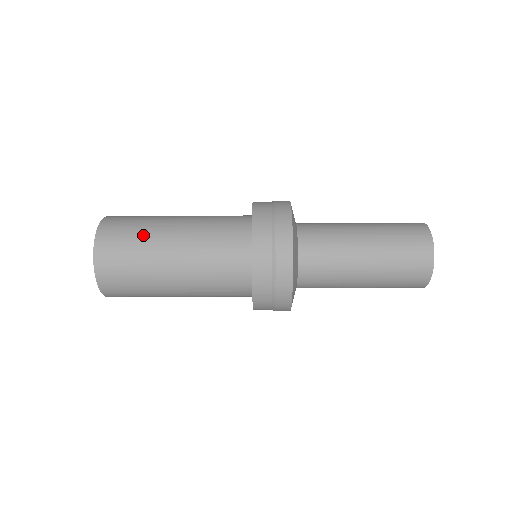
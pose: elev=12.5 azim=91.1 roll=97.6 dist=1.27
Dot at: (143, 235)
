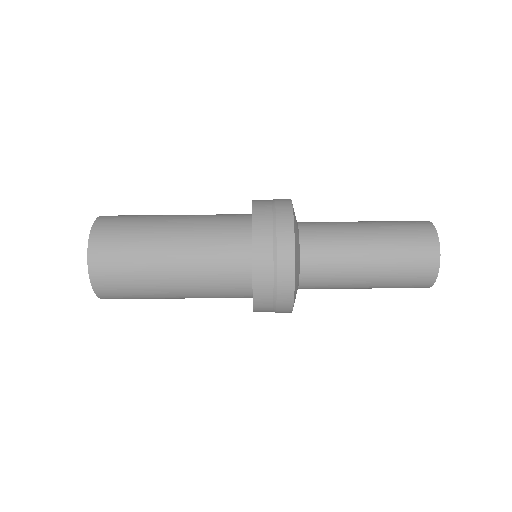
Dot at: (138, 258)
